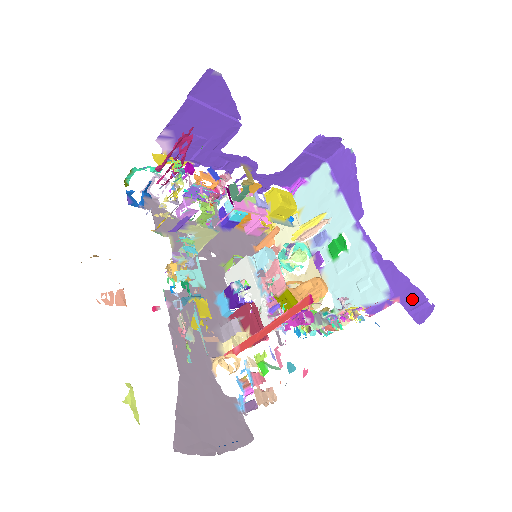
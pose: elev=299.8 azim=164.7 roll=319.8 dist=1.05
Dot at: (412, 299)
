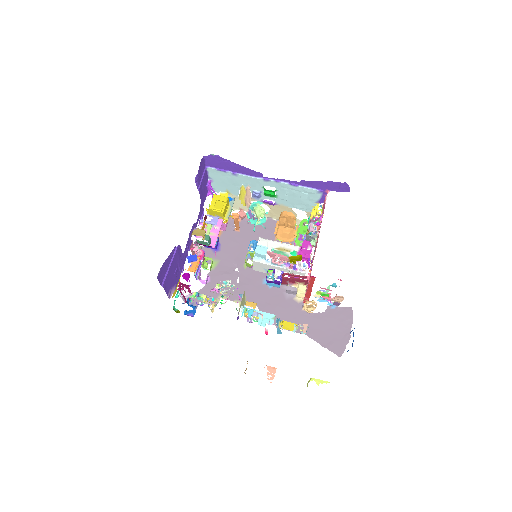
Dot at: (333, 187)
